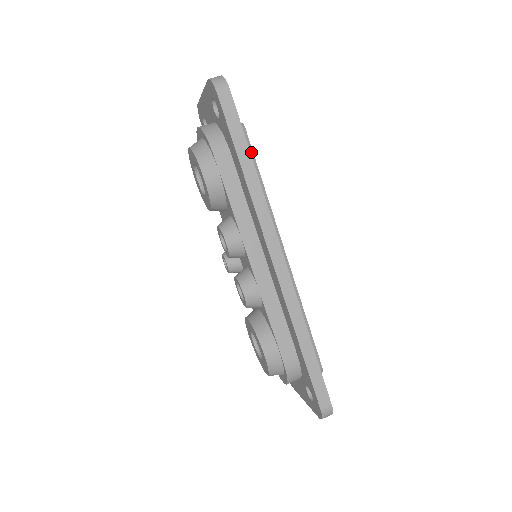
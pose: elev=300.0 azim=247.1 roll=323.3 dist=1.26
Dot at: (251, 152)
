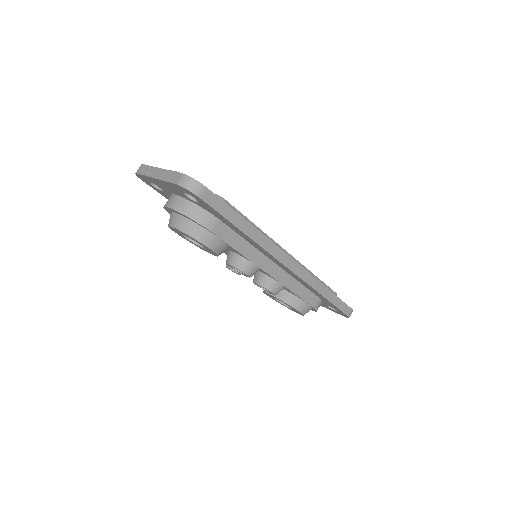
Dot at: (237, 212)
